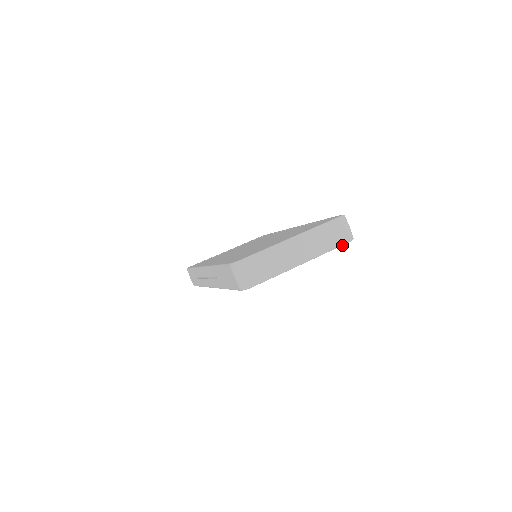
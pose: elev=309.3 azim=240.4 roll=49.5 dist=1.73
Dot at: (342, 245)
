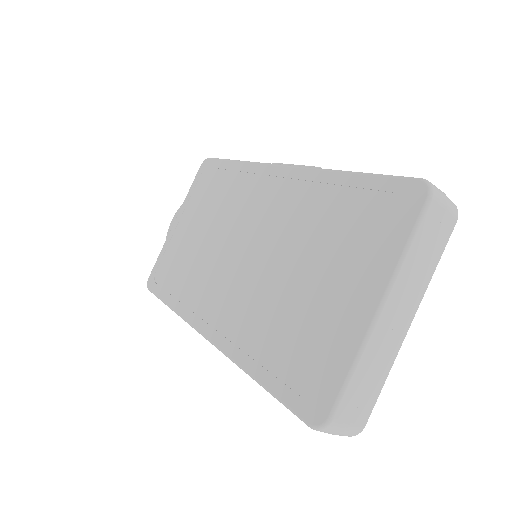
Dot at: (448, 237)
